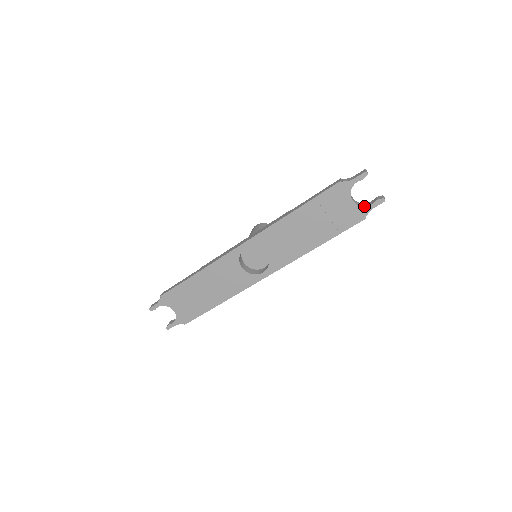
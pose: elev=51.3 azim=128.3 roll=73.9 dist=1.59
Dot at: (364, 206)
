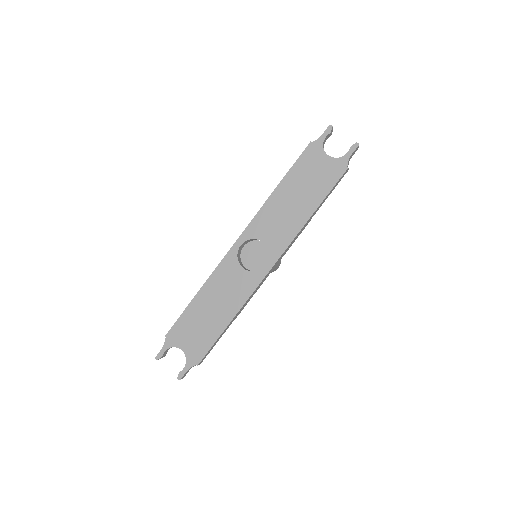
Dot at: (341, 157)
